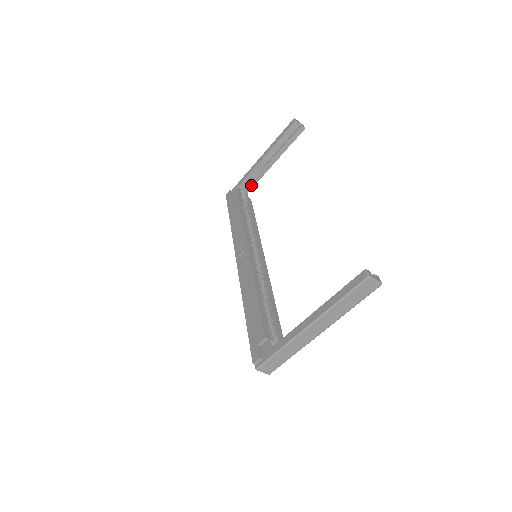
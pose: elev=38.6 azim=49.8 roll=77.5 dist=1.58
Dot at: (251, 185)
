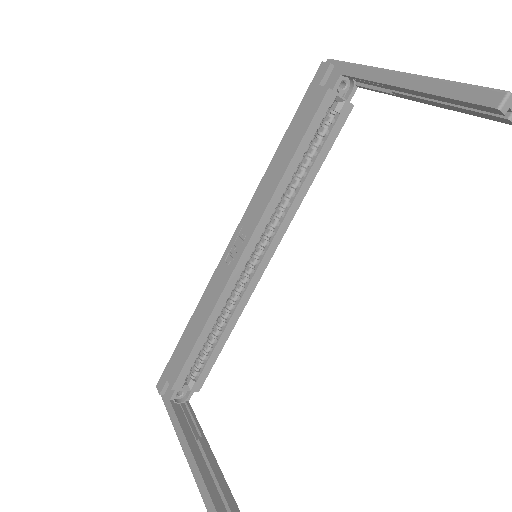
Dot at: (368, 85)
